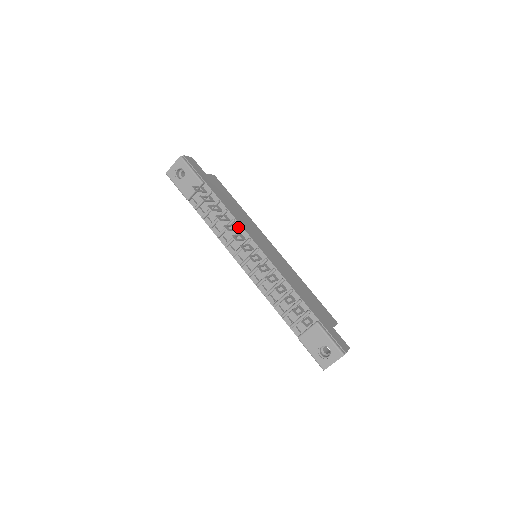
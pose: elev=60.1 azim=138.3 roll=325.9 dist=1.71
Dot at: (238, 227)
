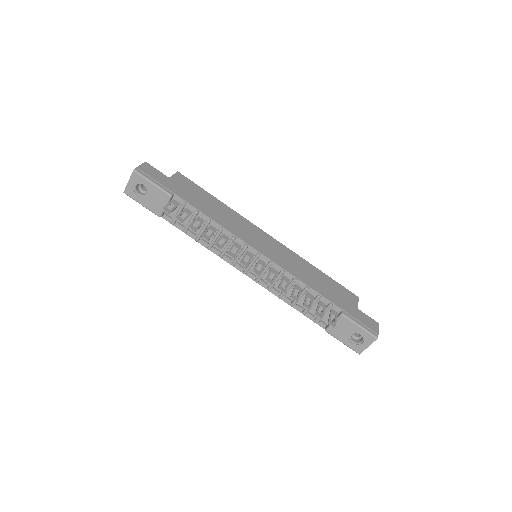
Dot at: (229, 235)
